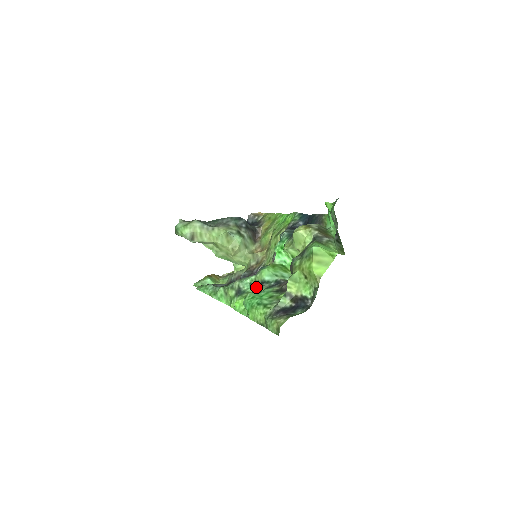
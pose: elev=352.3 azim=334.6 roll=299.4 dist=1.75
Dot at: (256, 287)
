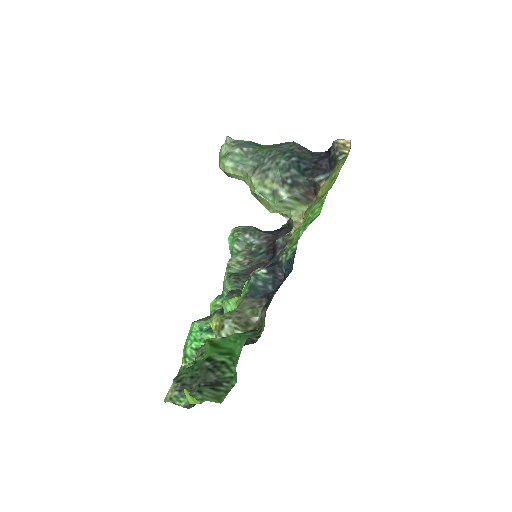
Dot at: occluded
